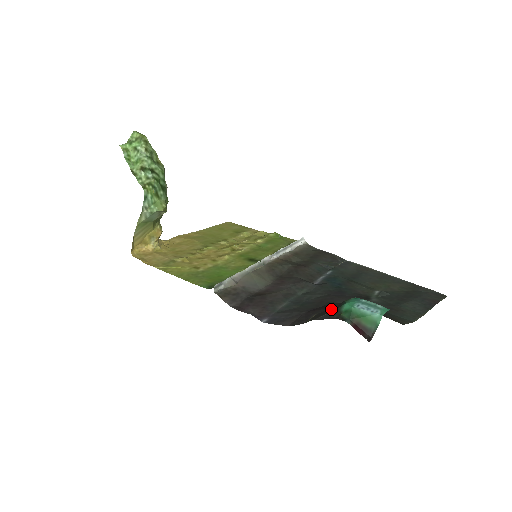
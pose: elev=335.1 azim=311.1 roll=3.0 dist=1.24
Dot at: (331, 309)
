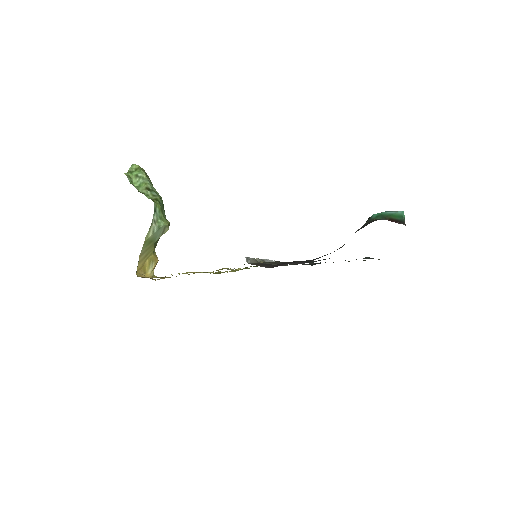
Dot at: occluded
